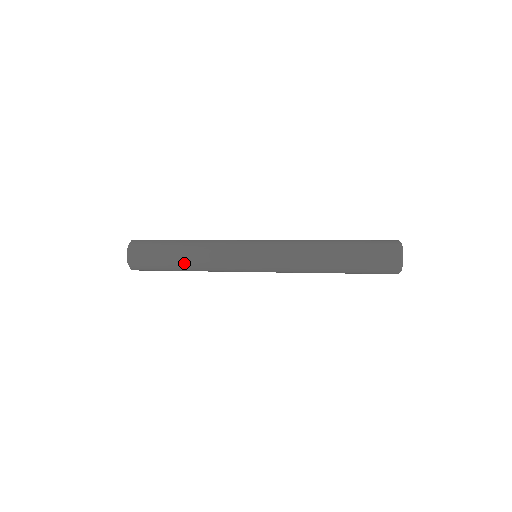
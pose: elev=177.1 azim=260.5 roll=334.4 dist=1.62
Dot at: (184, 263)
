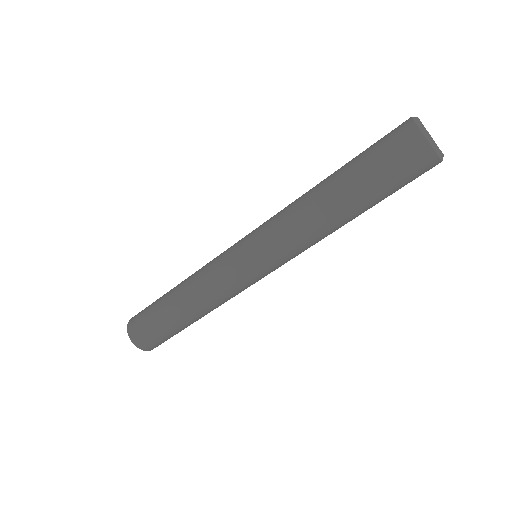
Dot at: (176, 288)
